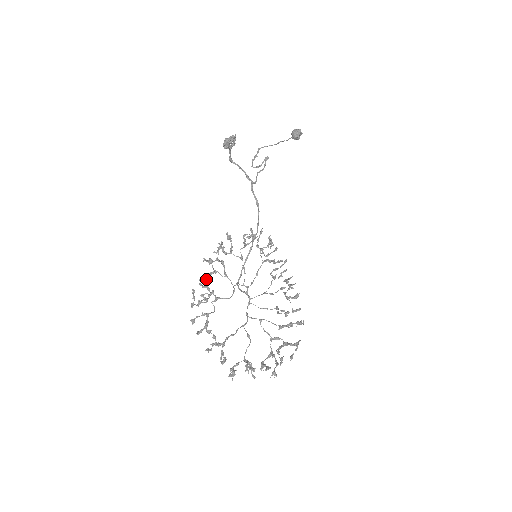
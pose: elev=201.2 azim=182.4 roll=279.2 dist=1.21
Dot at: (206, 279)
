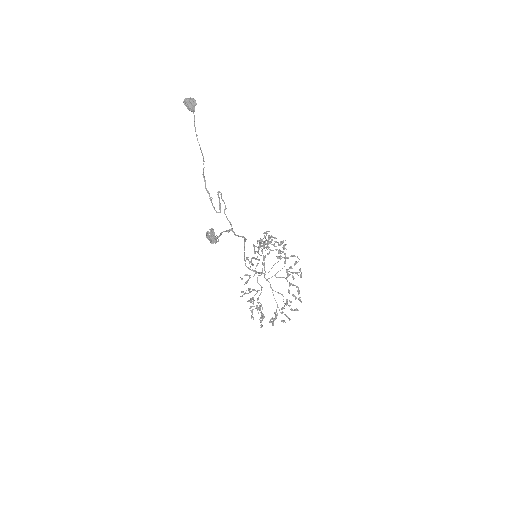
Dot at: occluded
